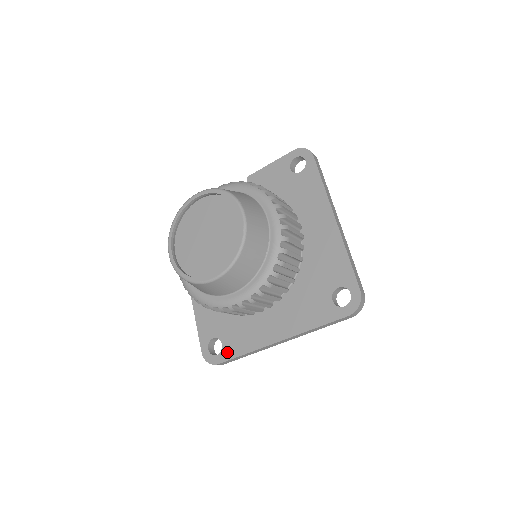
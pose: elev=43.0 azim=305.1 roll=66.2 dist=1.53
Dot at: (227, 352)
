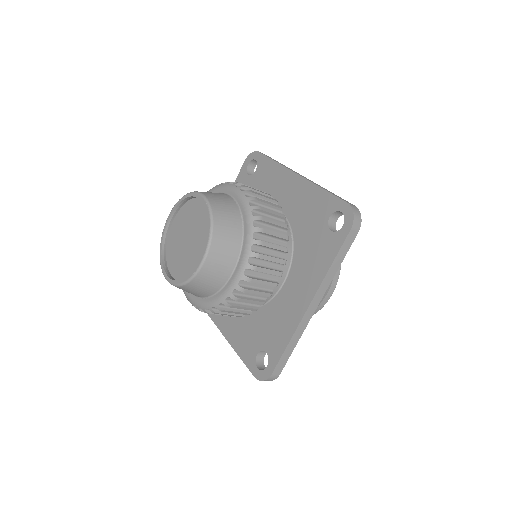
Dot at: (273, 355)
